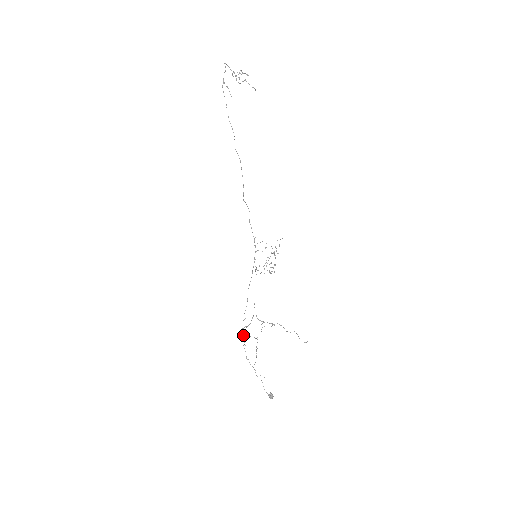
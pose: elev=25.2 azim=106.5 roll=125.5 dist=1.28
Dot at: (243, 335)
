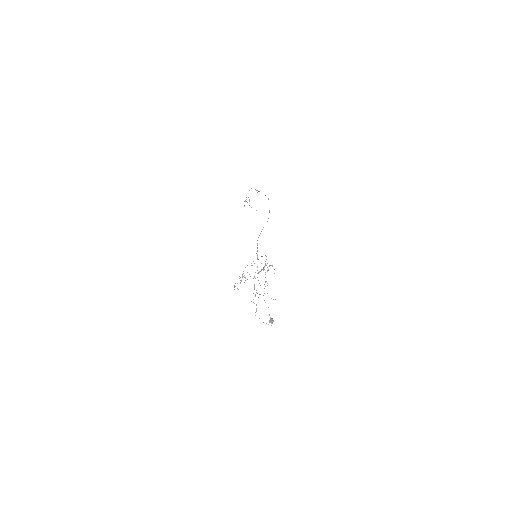
Dot at: (263, 270)
